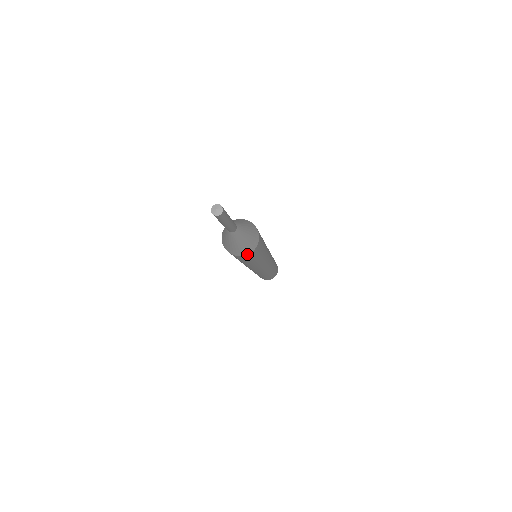
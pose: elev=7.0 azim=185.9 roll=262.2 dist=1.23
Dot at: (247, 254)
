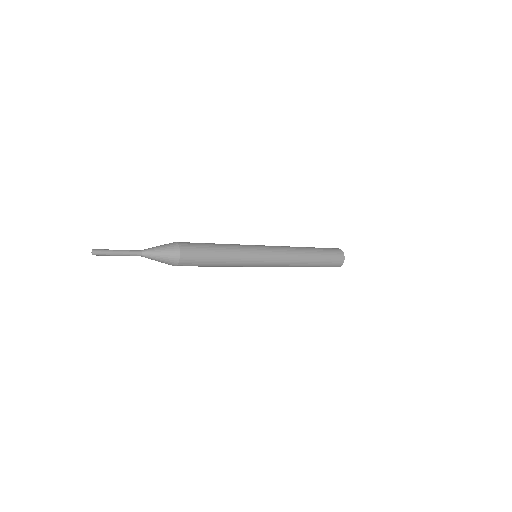
Dot at: (178, 262)
